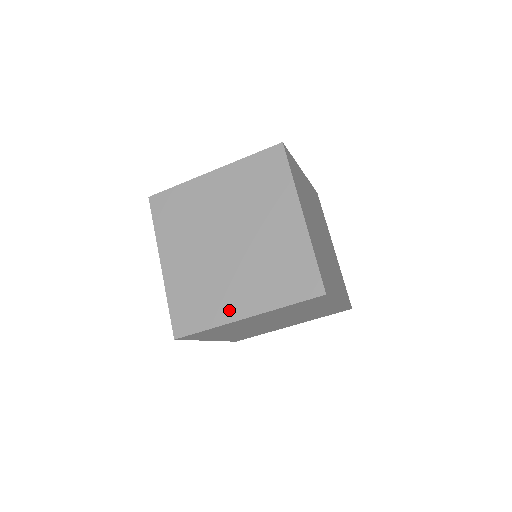
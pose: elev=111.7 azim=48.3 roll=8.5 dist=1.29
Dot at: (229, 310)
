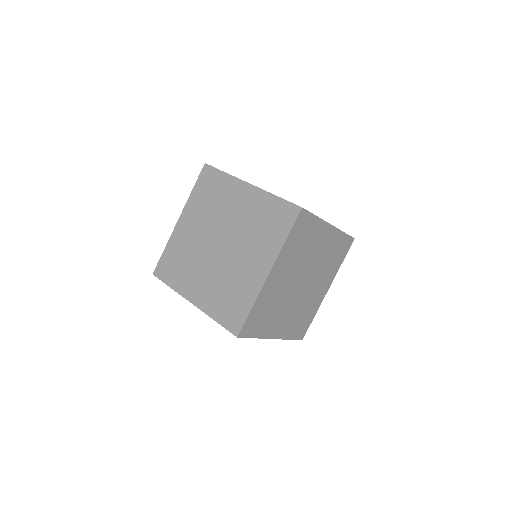
Dot at: occluded
